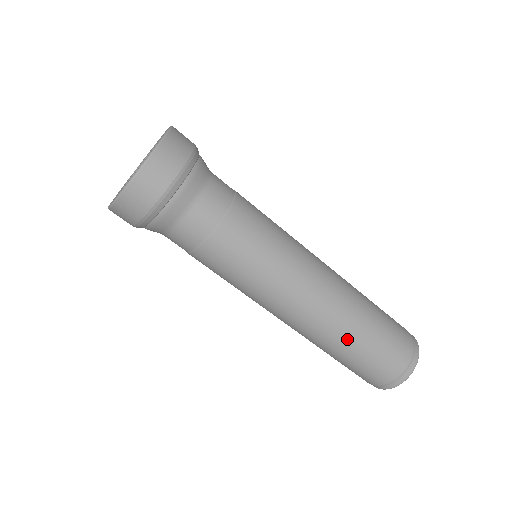
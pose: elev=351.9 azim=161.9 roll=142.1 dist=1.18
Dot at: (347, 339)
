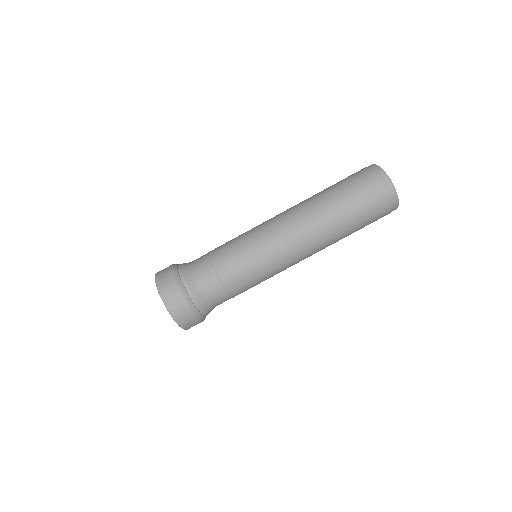
Dot at: (342, 238)
